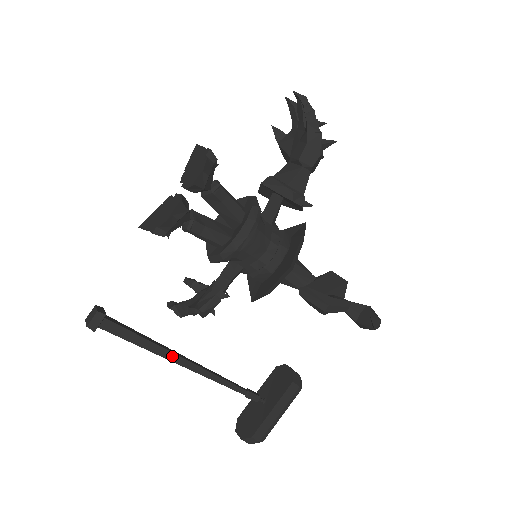
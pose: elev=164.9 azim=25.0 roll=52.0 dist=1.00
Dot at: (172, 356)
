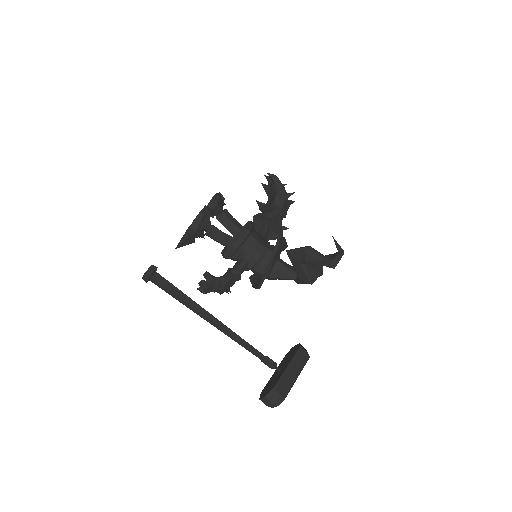
Dot at: (202, 310)
